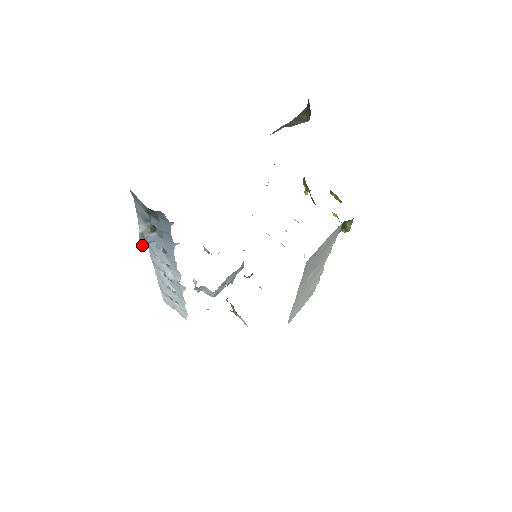
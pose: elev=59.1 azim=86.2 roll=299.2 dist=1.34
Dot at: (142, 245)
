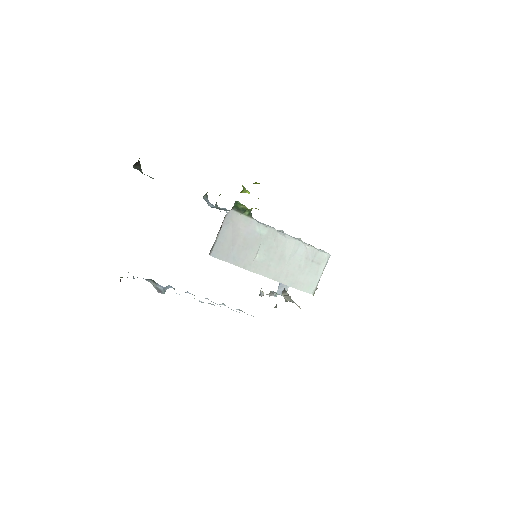
Dot at: (162, 293)
